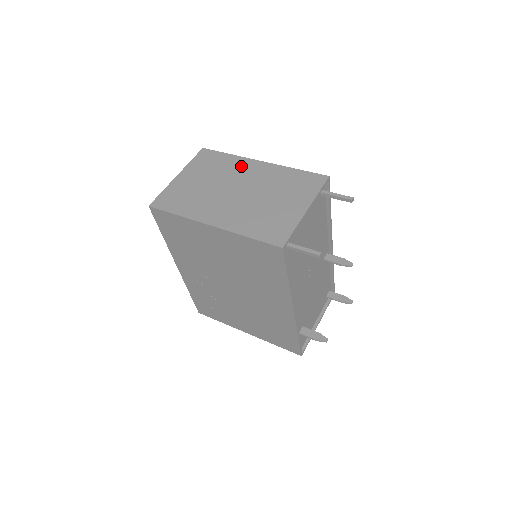
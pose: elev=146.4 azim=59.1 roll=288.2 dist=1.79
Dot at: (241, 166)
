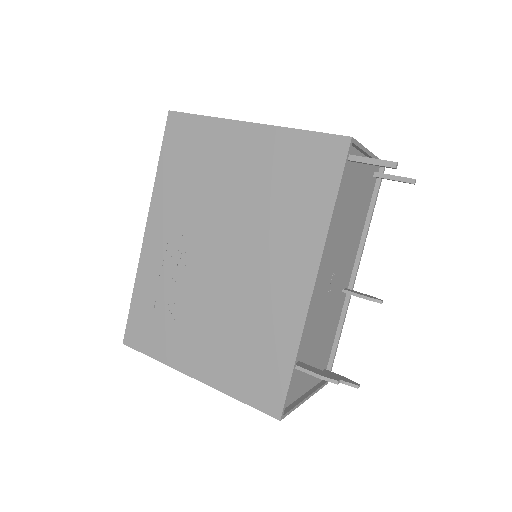
Dot at: occluded
